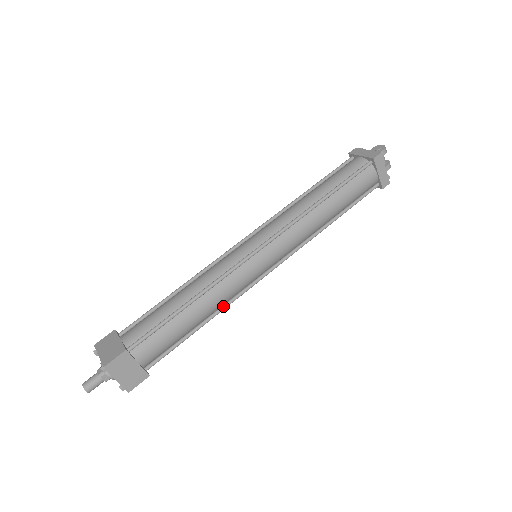
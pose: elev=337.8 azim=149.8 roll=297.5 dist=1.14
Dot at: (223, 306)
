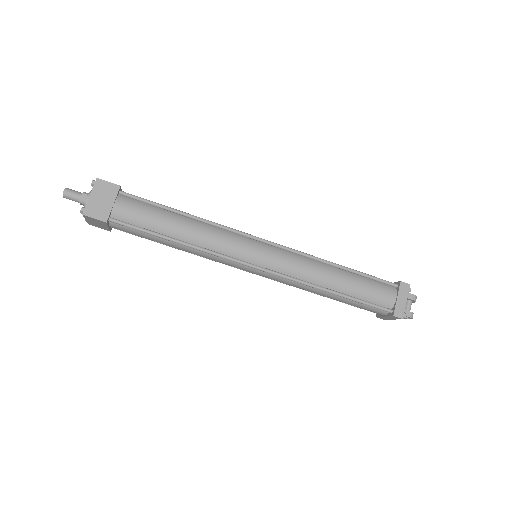
Dot at: (201, 247)
